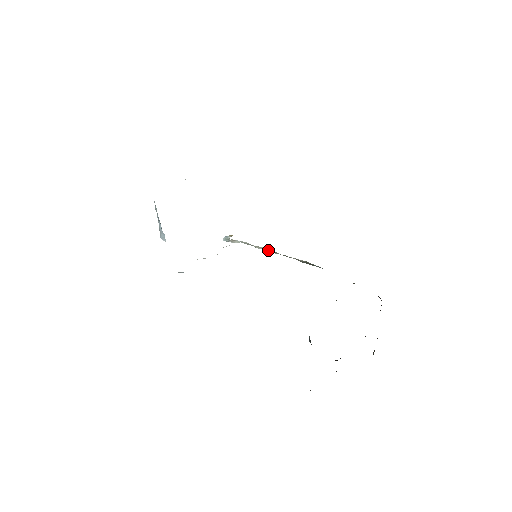
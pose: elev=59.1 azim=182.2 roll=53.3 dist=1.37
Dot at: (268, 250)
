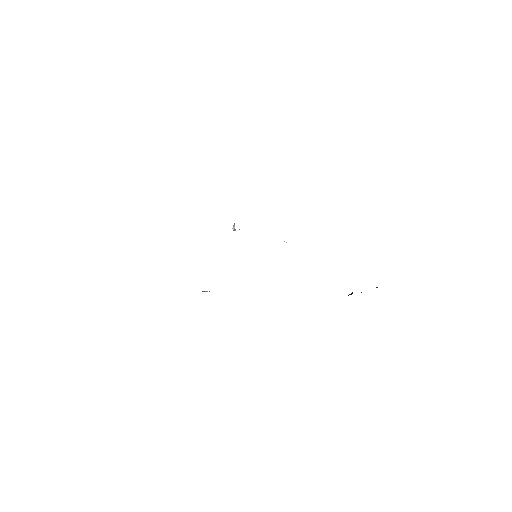
Dot at: occluded
